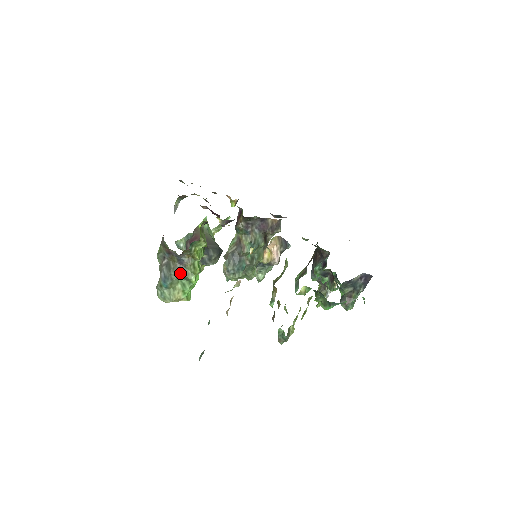
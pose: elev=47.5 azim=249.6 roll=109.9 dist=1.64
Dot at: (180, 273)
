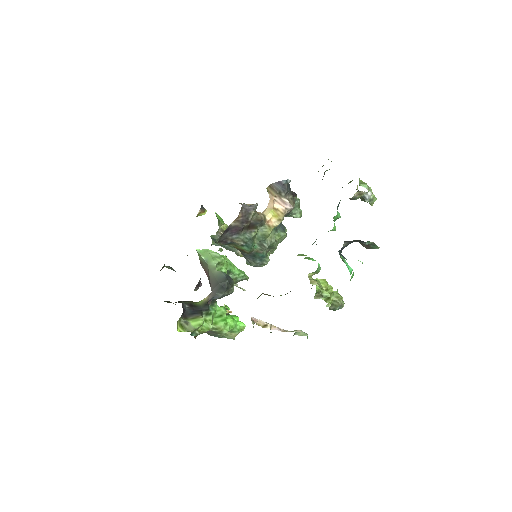
Dot at: (214, 334)
